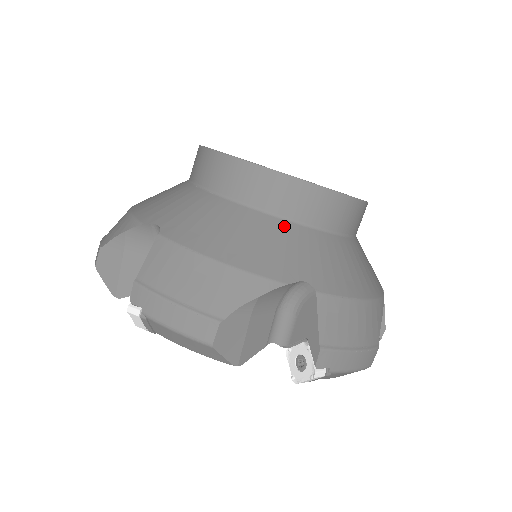
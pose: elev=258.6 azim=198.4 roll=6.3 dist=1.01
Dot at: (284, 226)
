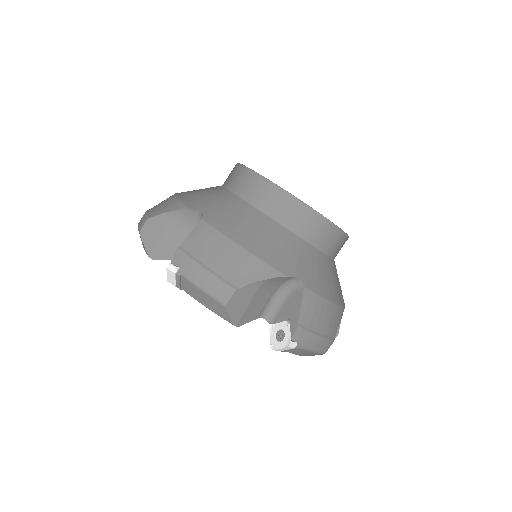
Dot at: (227, 194)
